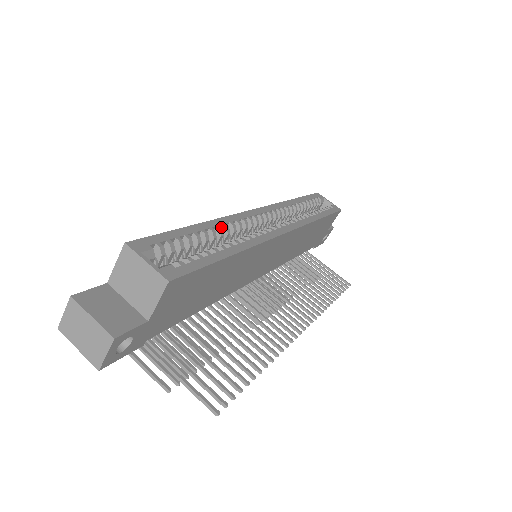
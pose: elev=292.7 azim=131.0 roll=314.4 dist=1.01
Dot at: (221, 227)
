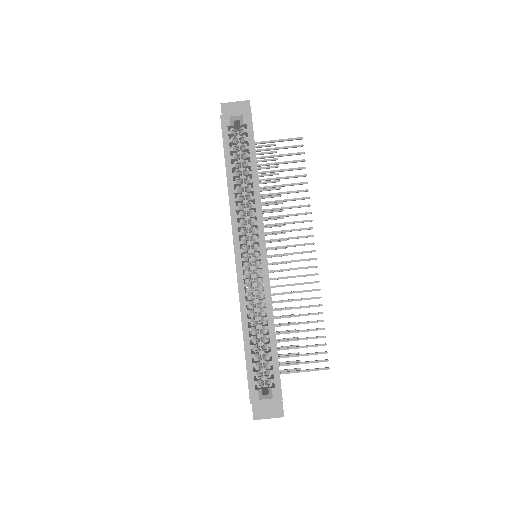
Dot at: (247, 314)
